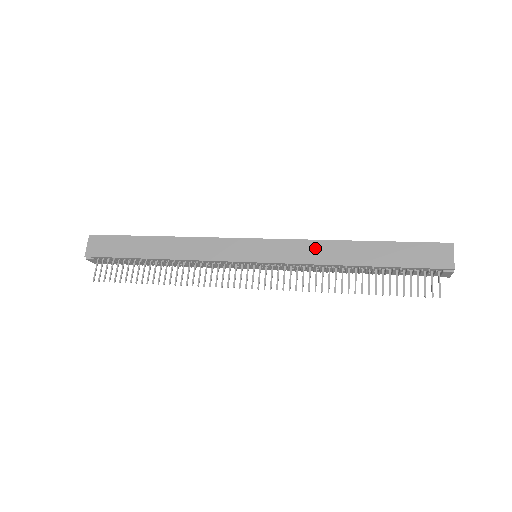
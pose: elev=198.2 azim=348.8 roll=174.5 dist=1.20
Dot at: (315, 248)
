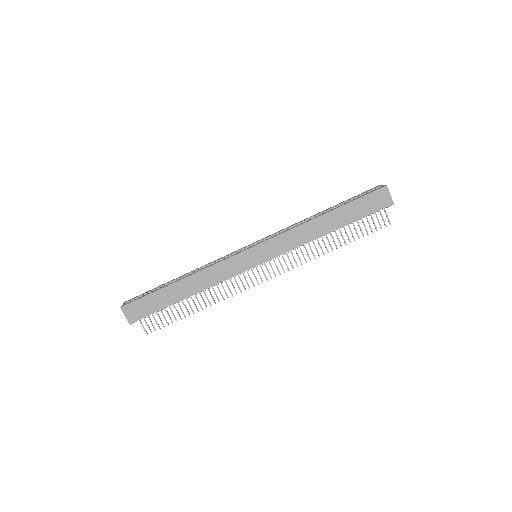
Dot at: (298, 234)
